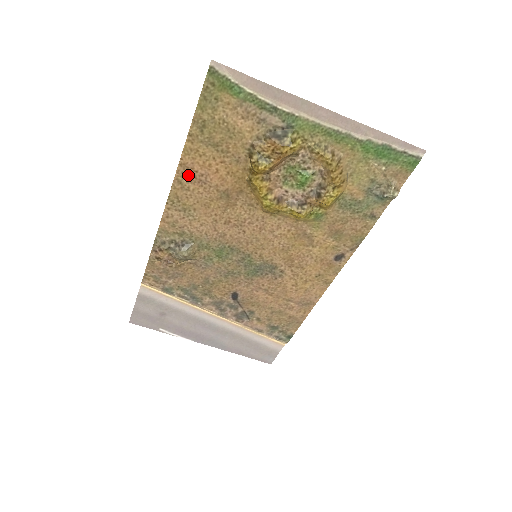
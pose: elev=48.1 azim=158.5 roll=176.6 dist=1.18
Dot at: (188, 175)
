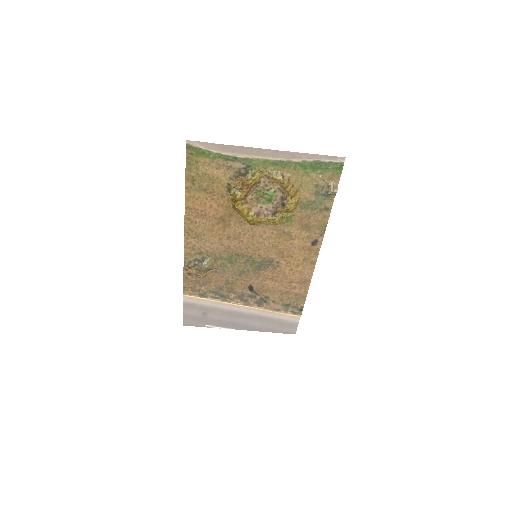
Dot at: (193, 213)
